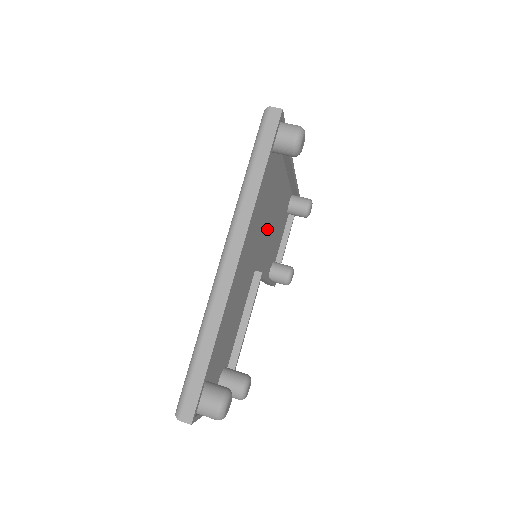
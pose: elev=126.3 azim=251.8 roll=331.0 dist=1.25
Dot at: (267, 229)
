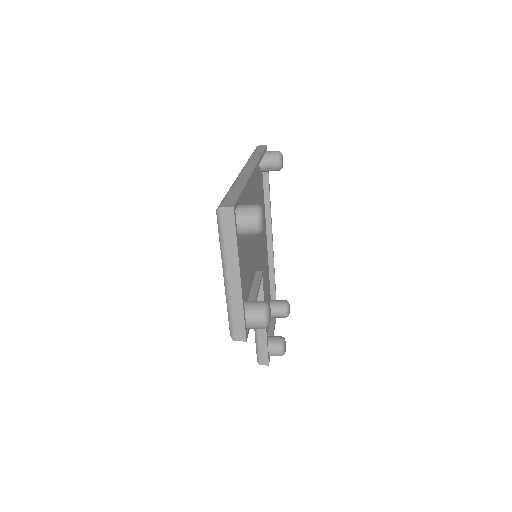
Dot at: (260, 258)
